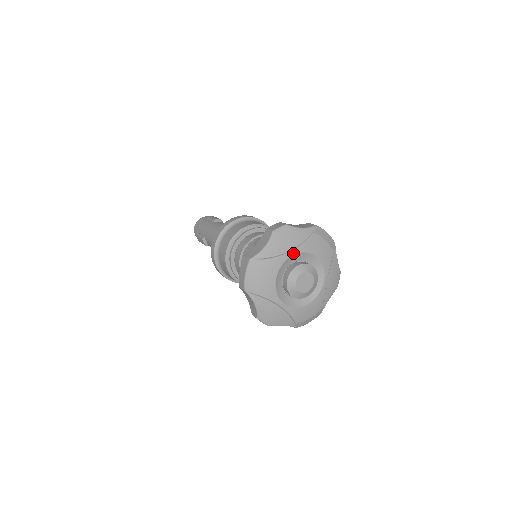
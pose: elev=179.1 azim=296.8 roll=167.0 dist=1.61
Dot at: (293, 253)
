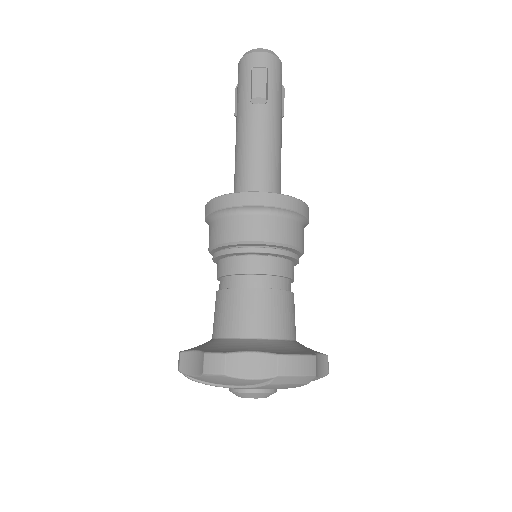
Dot at: (234, 388)
